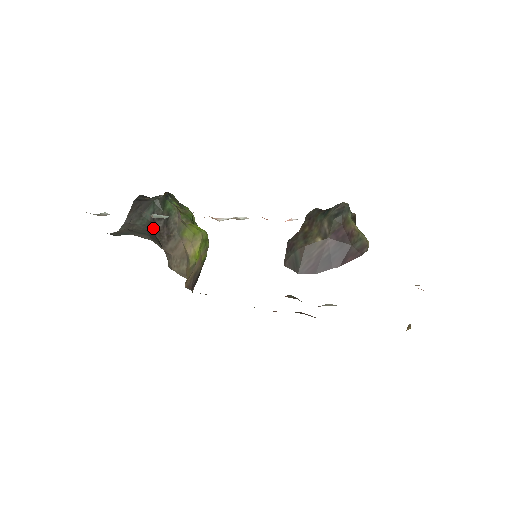
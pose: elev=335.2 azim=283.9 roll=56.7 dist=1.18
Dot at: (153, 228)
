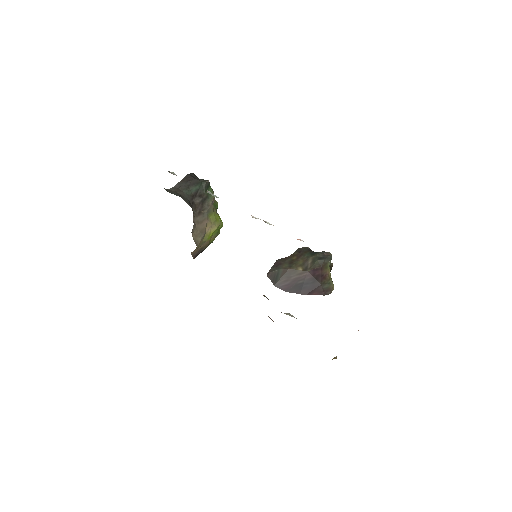
Dot at: (193, 200)
